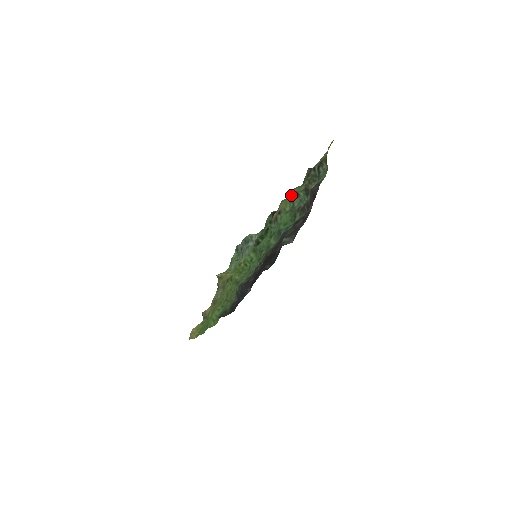
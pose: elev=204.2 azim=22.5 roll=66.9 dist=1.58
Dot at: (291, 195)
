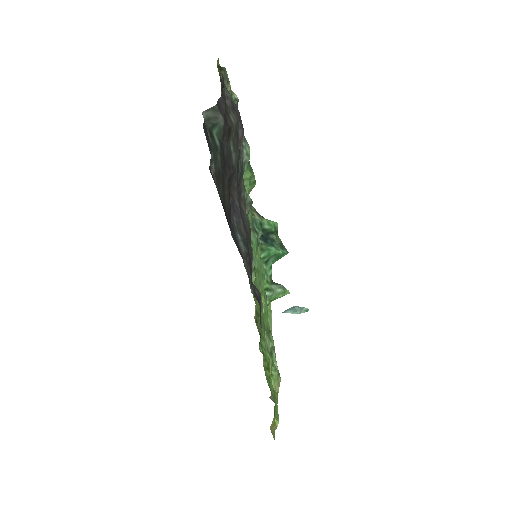
Dot at: occluded
